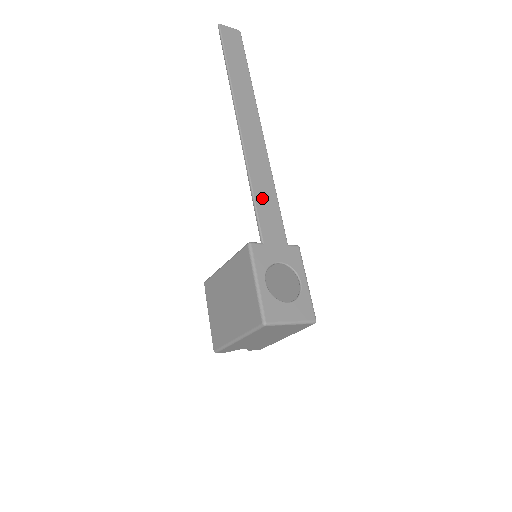
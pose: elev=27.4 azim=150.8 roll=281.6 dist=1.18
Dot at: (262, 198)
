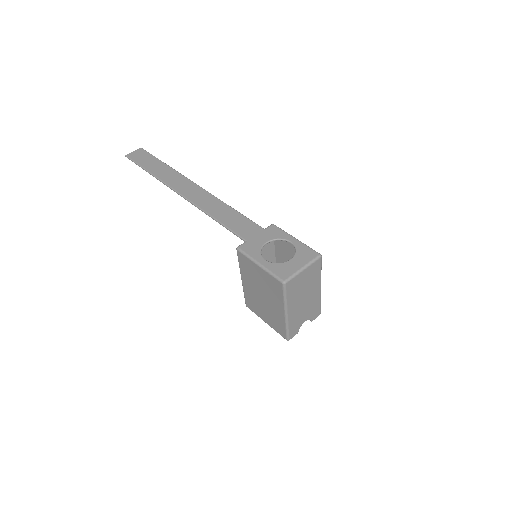
Dot at: (226, 218)
